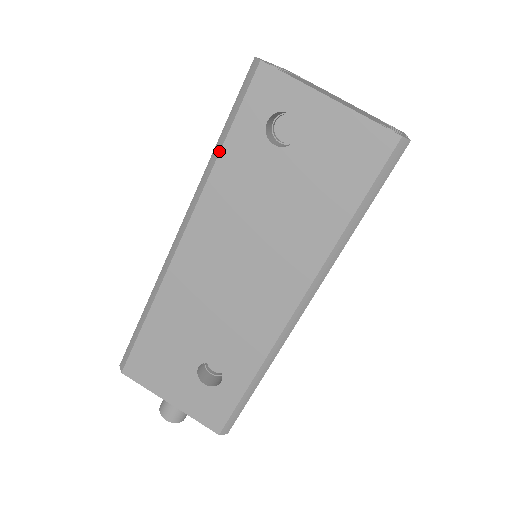
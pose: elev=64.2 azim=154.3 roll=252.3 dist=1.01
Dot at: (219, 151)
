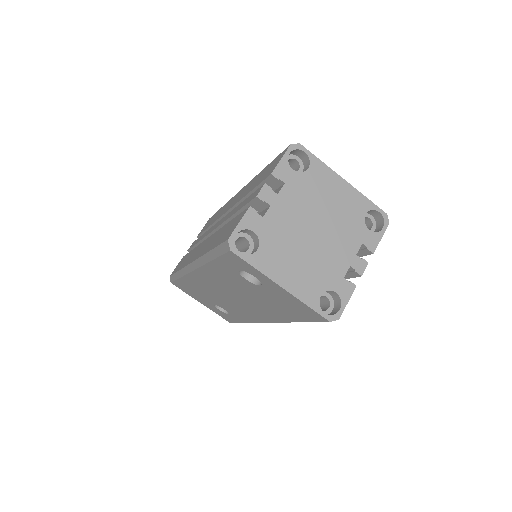
Dot at: (209, 261)
